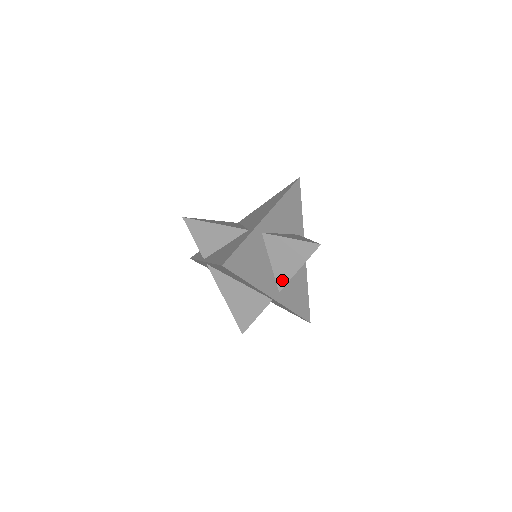
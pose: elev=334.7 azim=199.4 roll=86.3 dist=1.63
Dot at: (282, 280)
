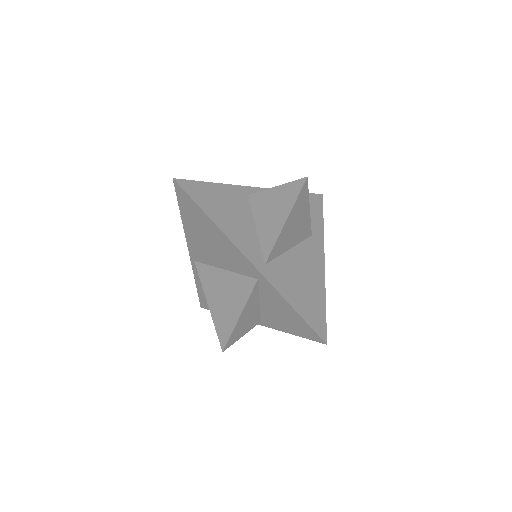
Dot at: (268, 245)
